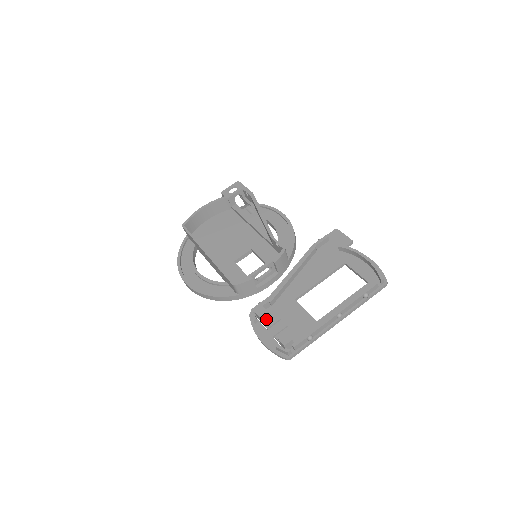
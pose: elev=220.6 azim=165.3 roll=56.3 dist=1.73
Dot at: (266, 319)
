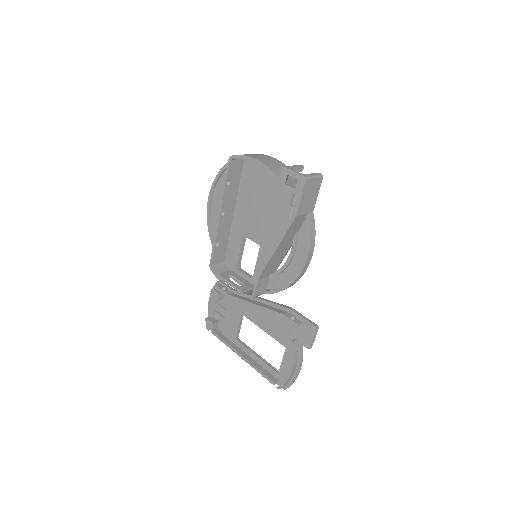
Dot at: occluded
